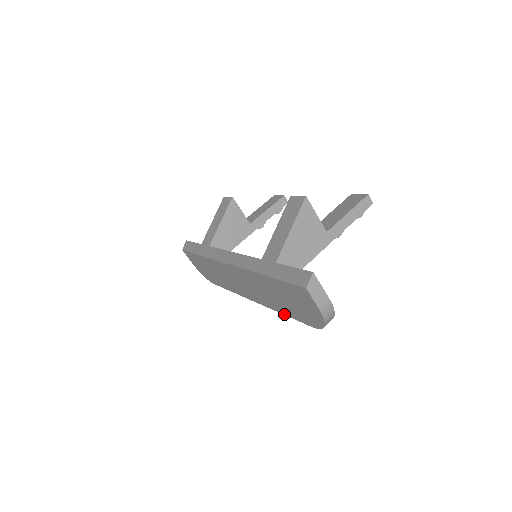
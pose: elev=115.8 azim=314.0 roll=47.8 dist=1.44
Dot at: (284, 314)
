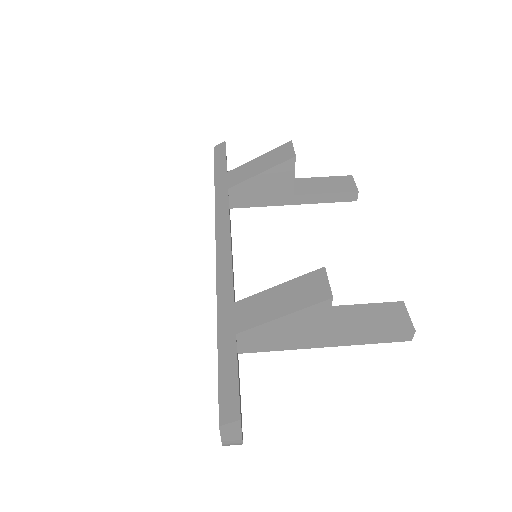
Dot at: occluded
